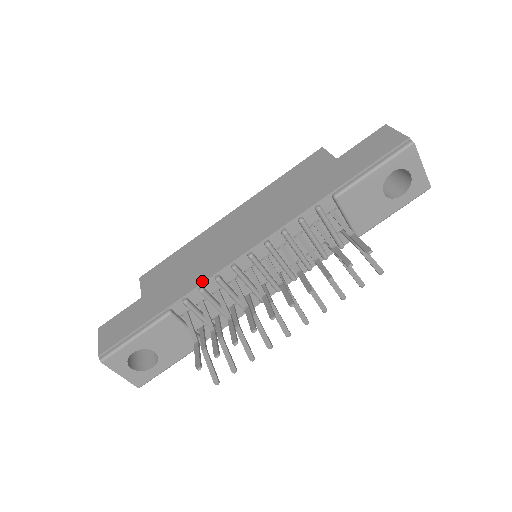
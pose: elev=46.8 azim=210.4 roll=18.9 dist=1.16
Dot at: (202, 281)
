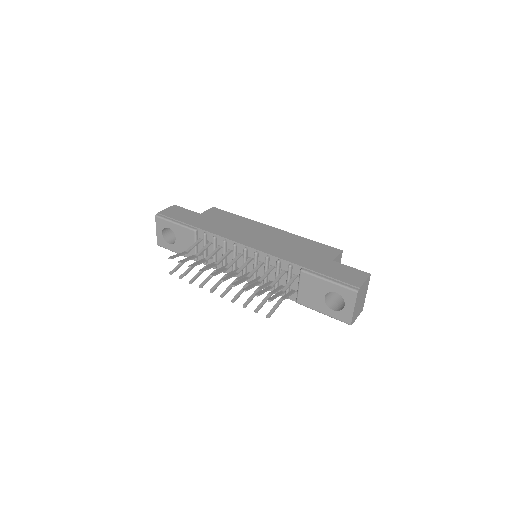
Dot at: (219, 235)
